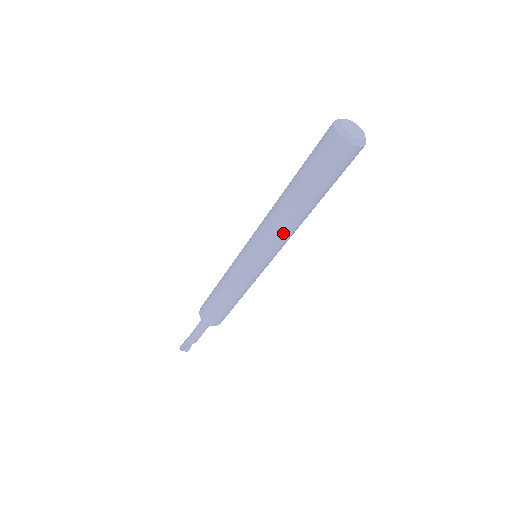
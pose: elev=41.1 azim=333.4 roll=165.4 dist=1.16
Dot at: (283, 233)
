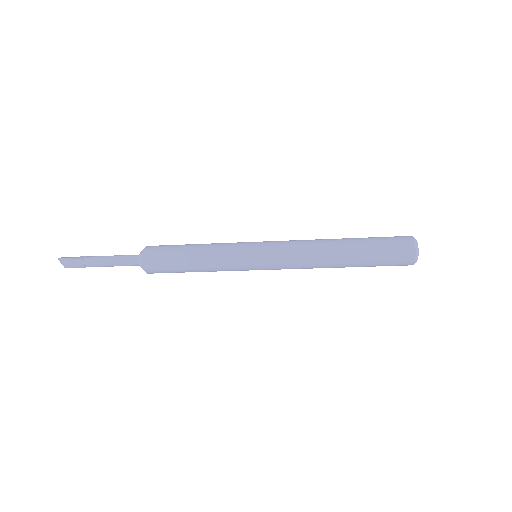
Dot at: occluded
